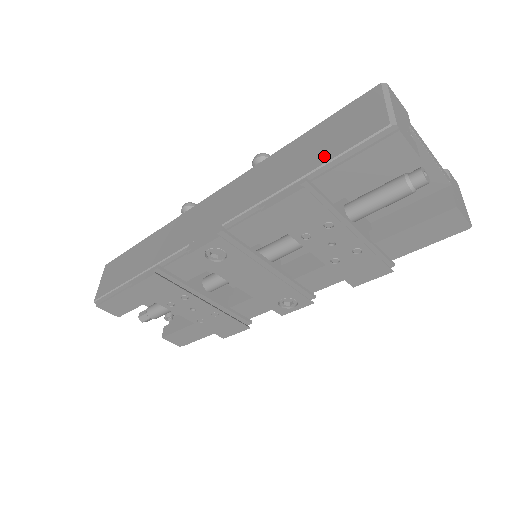
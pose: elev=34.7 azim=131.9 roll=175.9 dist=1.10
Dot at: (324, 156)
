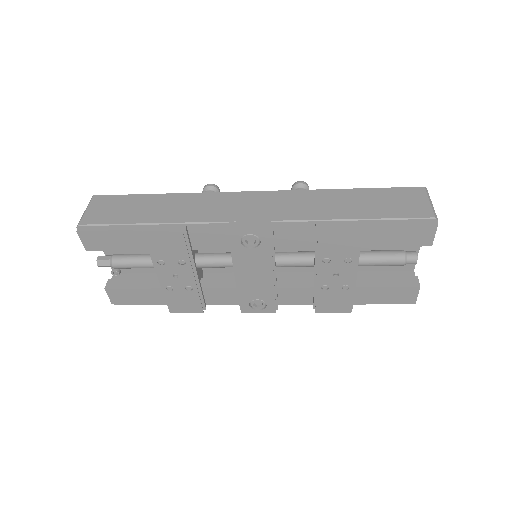
Dot at: (379, 213)
